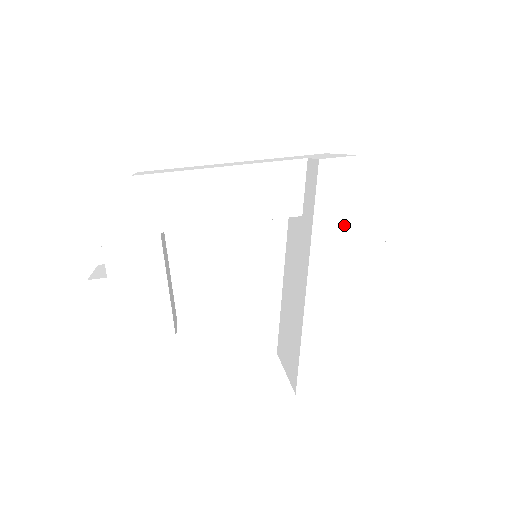
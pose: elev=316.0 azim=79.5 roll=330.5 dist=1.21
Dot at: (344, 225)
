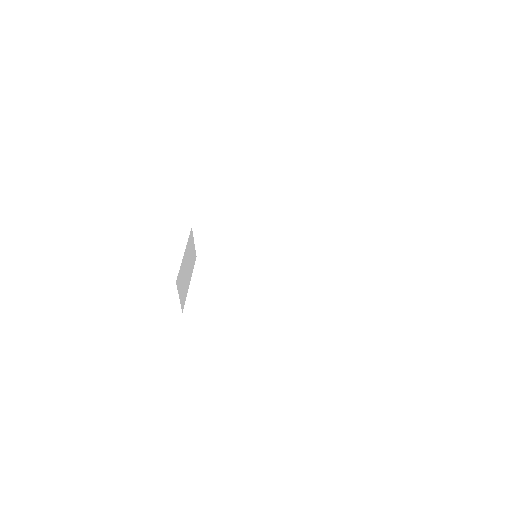
Dot at: (315, 208)
